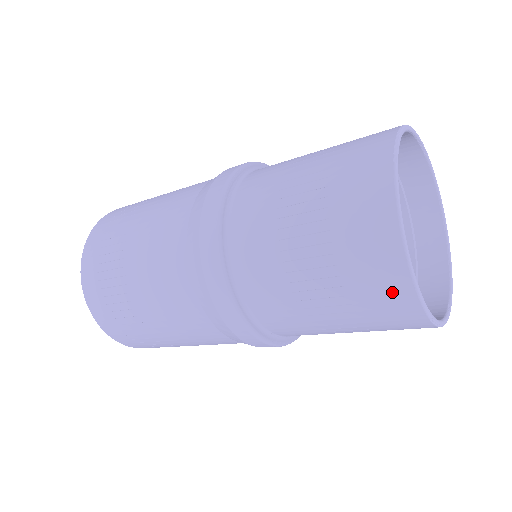
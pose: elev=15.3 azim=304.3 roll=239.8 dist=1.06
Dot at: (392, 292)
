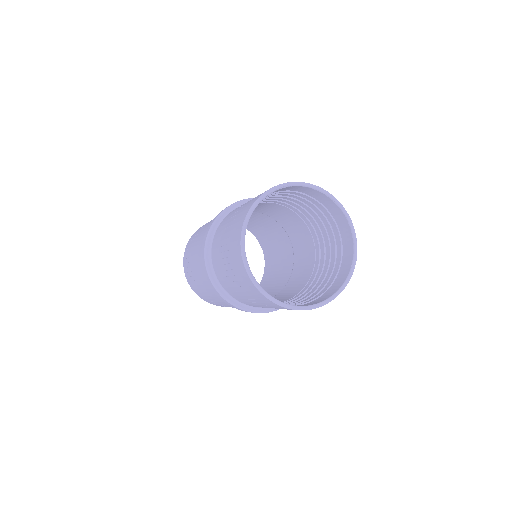
Dot at: (288, 309)
